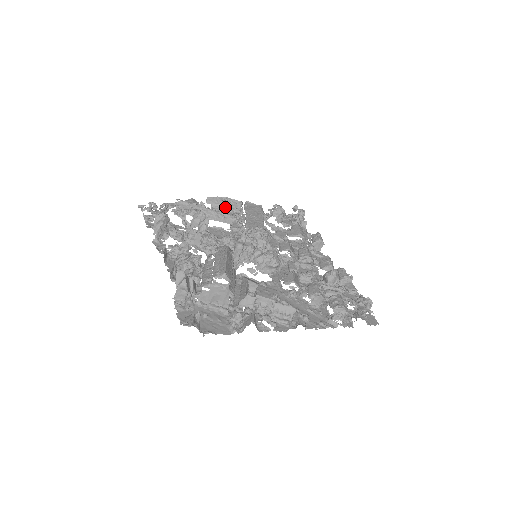
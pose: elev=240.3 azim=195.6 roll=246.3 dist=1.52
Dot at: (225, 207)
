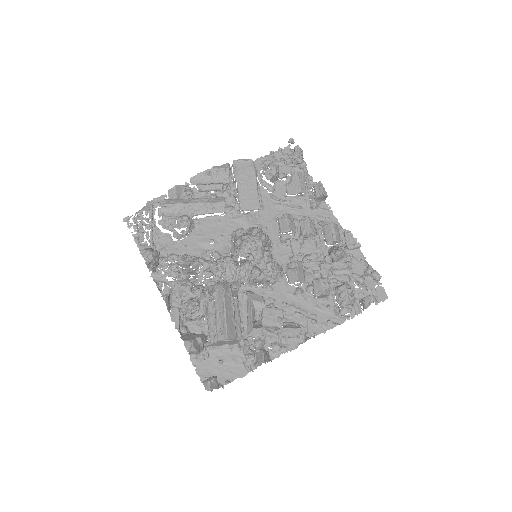
Dot at: (212, 182)
